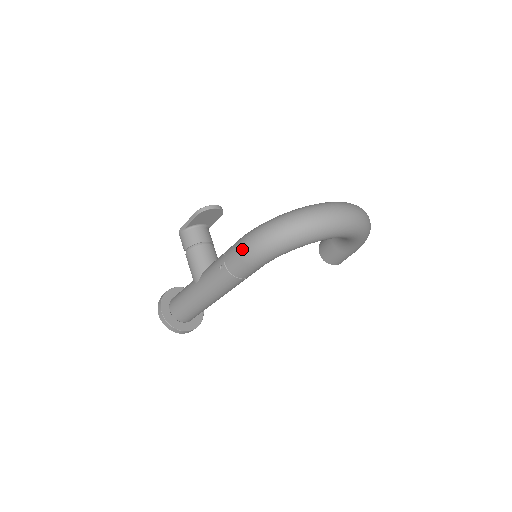
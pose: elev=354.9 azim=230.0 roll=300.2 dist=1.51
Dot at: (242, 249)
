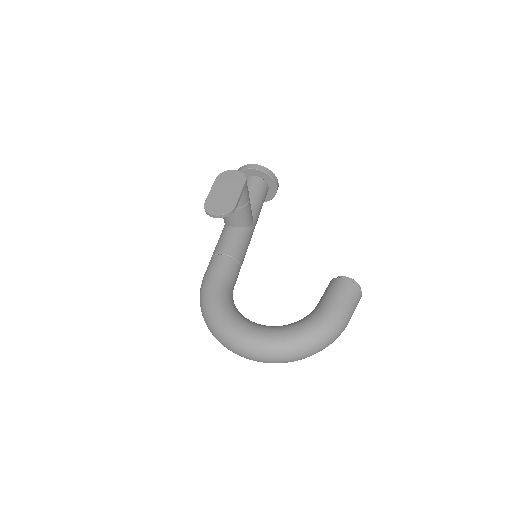
Dot at: occluded
